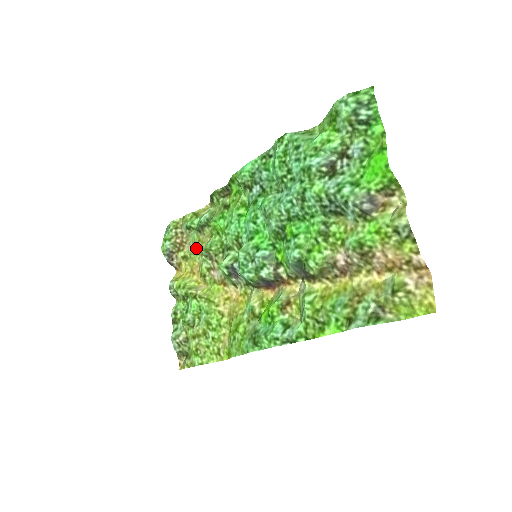
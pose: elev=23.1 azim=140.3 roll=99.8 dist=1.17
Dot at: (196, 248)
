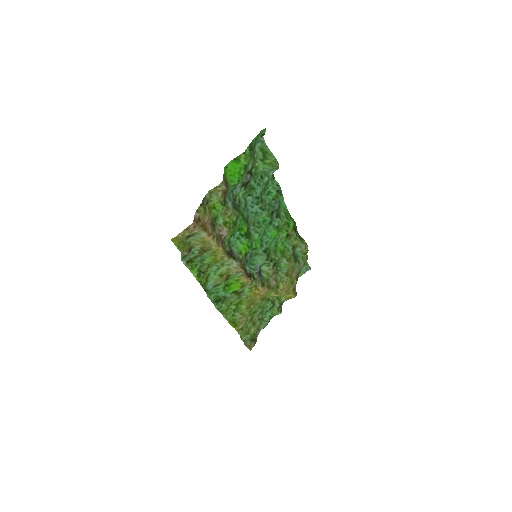
Dot at: (291, 273)
